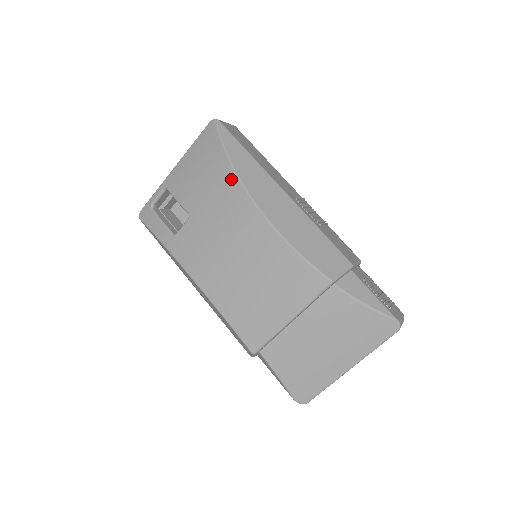
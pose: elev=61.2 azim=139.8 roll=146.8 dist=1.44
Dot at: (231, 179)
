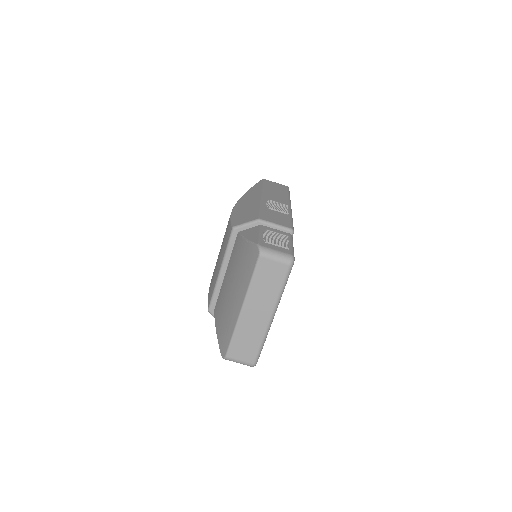
Dot at: occluded
